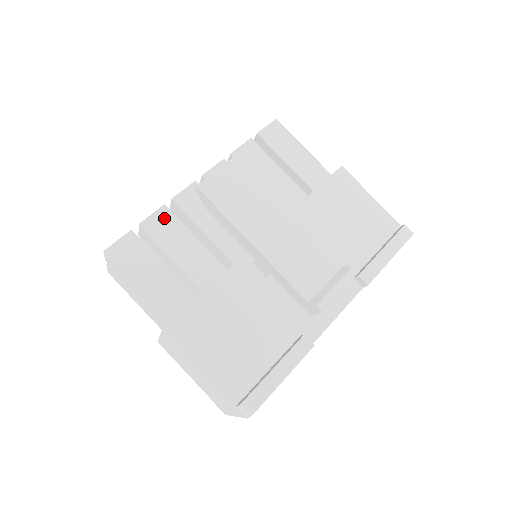
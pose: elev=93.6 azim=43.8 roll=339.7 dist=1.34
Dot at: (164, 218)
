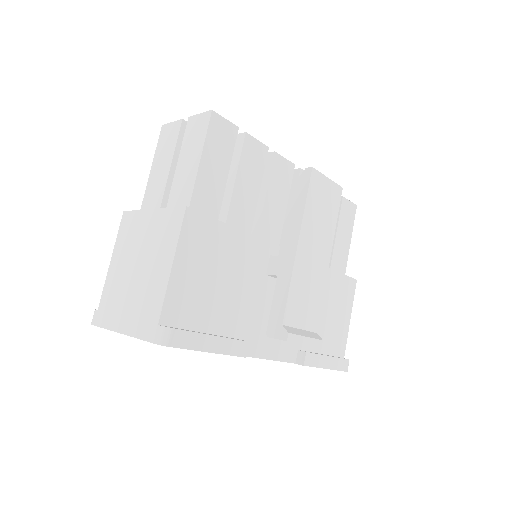
Dot at: (260, 153)
